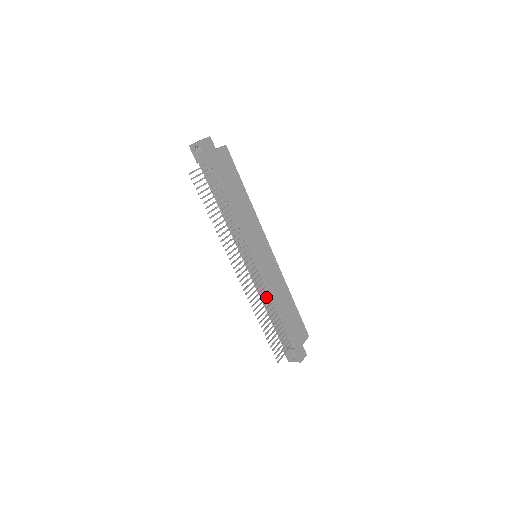
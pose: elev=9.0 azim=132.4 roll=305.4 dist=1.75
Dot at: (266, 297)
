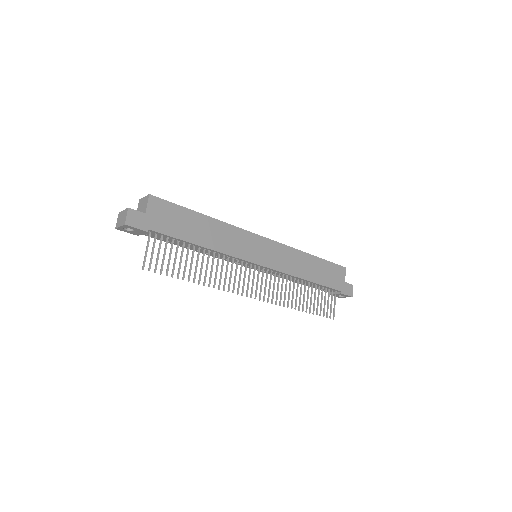
Dot at: (290, 282)
